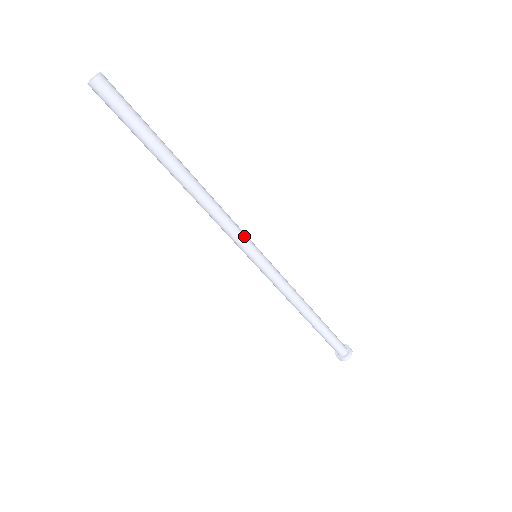
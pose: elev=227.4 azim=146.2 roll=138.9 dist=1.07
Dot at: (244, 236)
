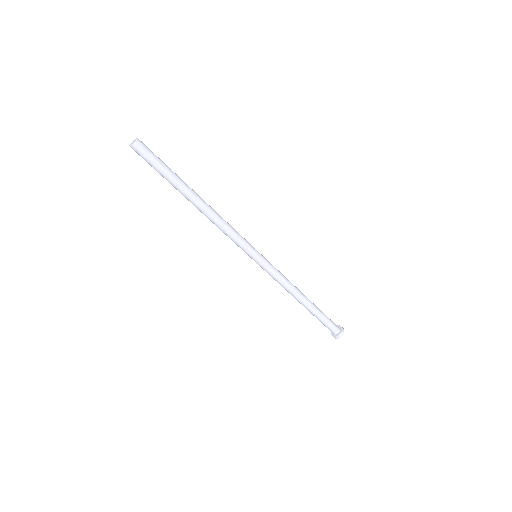
Dot at: (245, 241)
